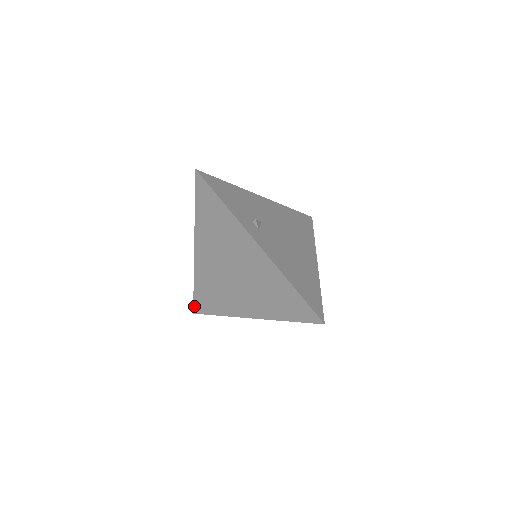
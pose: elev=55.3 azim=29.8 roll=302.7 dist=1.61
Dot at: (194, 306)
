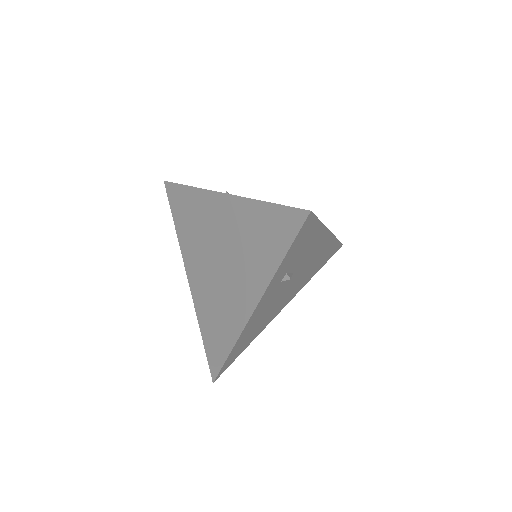
Dot at: (210, 368)
